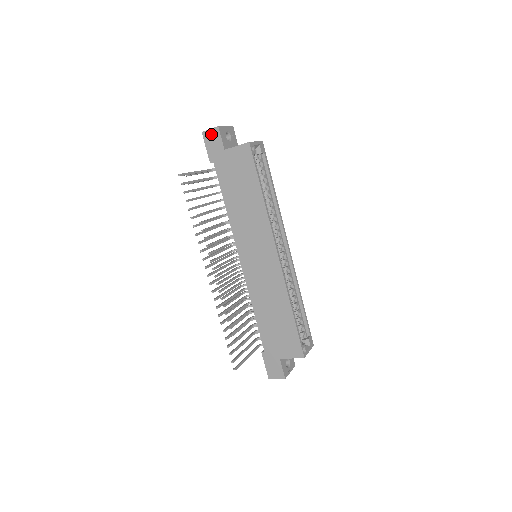
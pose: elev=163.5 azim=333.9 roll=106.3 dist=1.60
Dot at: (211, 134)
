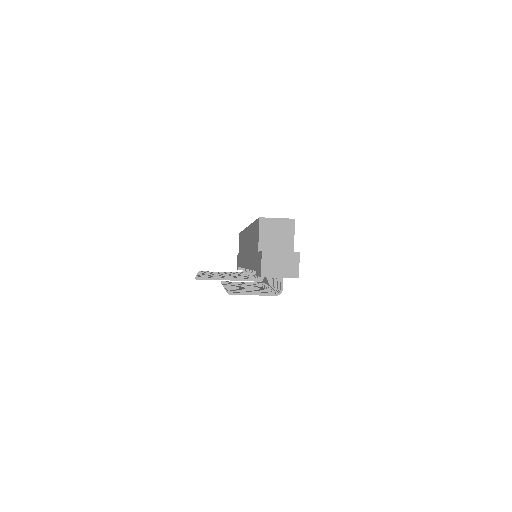
Dot at: (237, 262)
